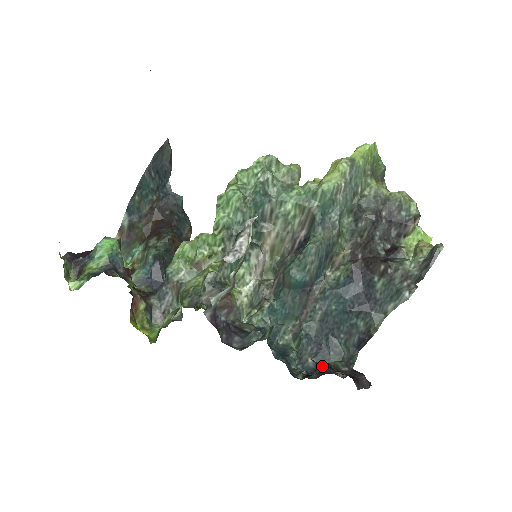
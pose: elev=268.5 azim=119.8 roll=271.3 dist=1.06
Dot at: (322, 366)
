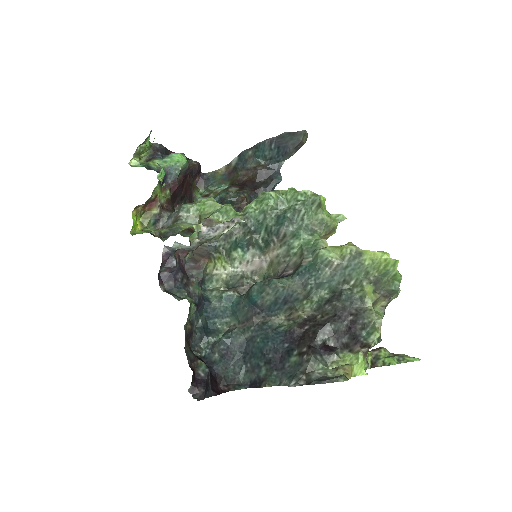
Dot at: (186, 352)
